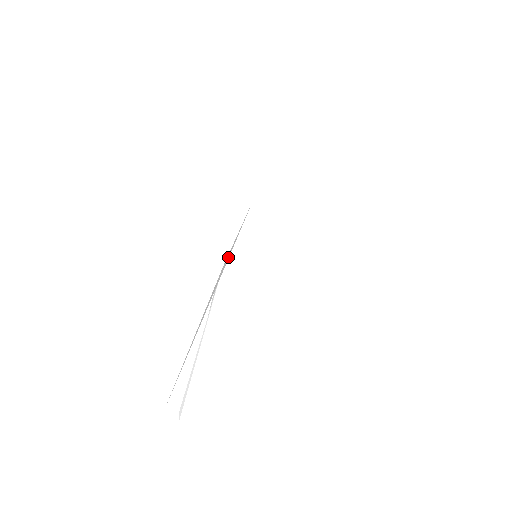
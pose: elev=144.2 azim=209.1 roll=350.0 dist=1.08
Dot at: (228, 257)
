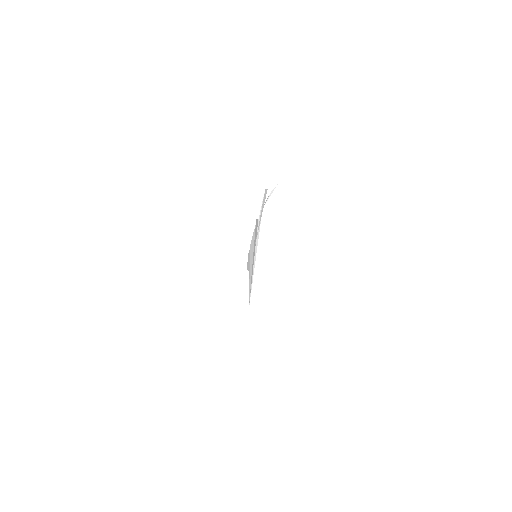
Dot at: occluded
